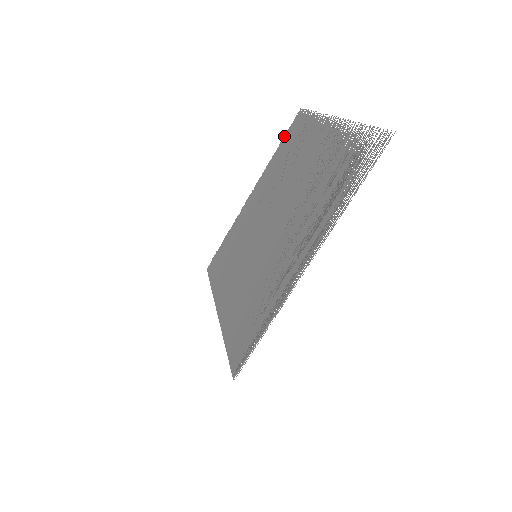
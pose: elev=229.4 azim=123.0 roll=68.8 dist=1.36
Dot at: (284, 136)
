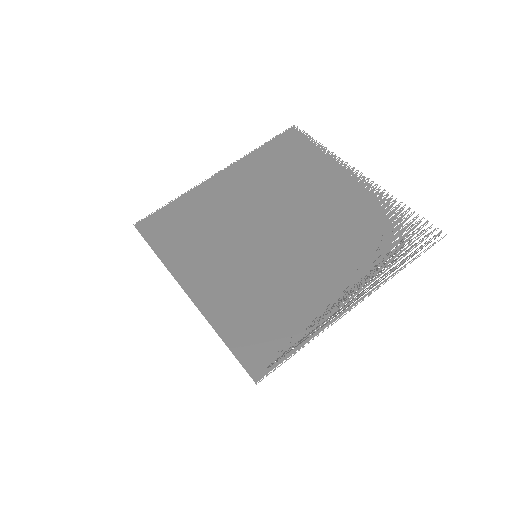
Dot at: (272, 140)
